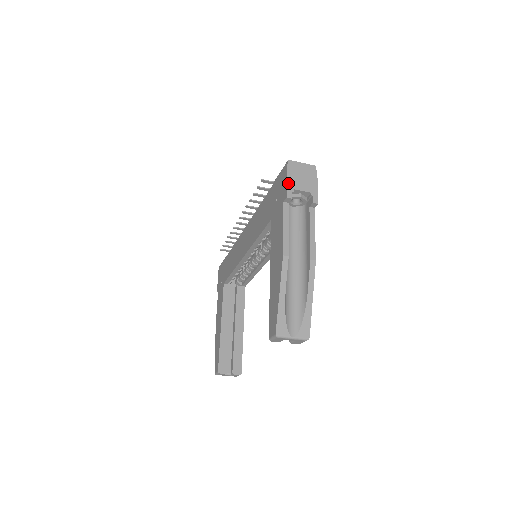
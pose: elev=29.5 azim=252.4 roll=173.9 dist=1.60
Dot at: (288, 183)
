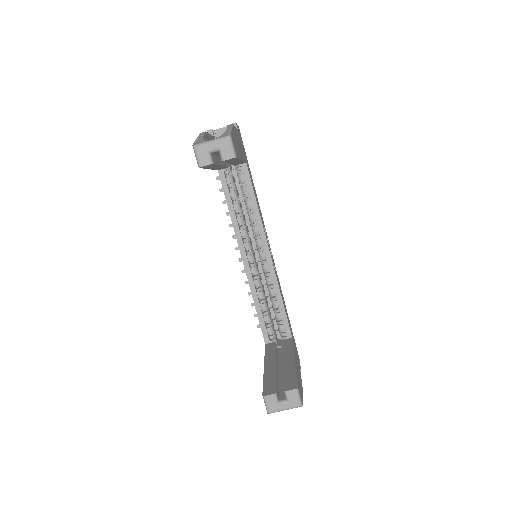
Dot at: occluded
